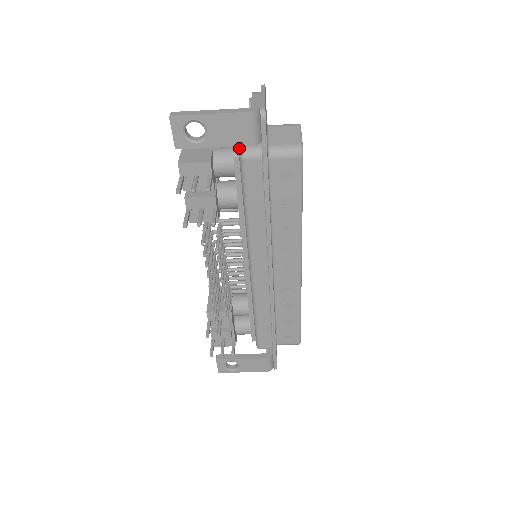
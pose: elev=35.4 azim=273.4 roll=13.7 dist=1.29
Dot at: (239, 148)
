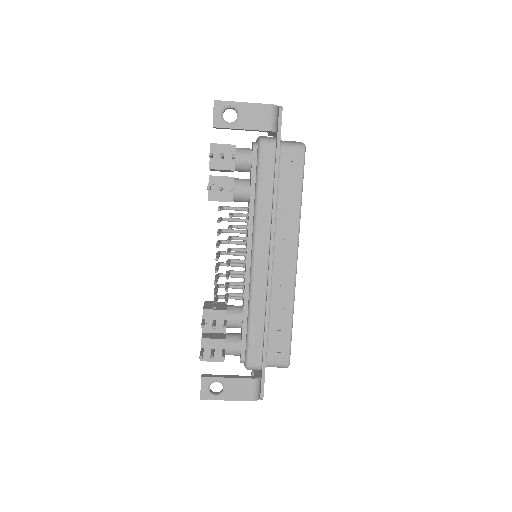
Dot at: (258, 139)
